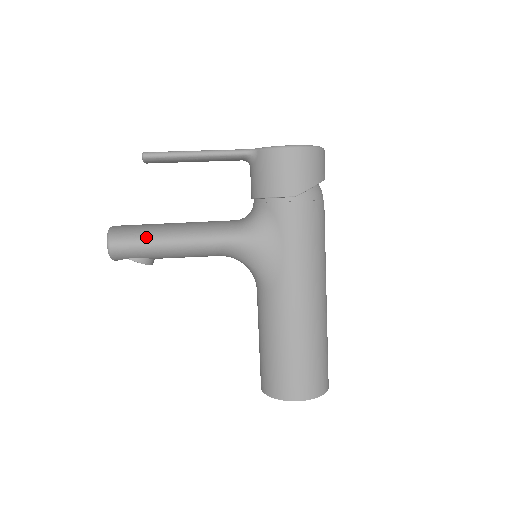
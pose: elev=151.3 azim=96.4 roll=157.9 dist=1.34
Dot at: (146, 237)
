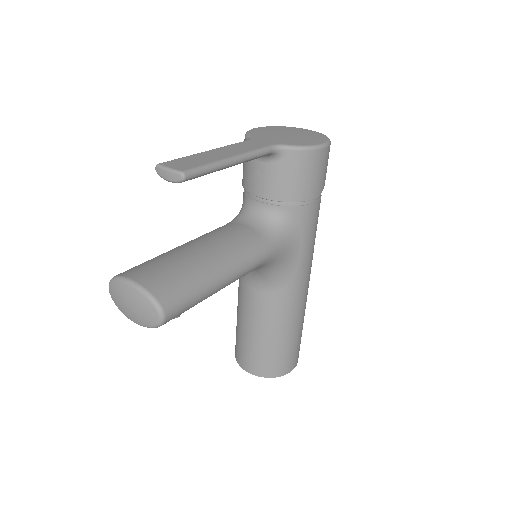
Dot at: (199, 288)
